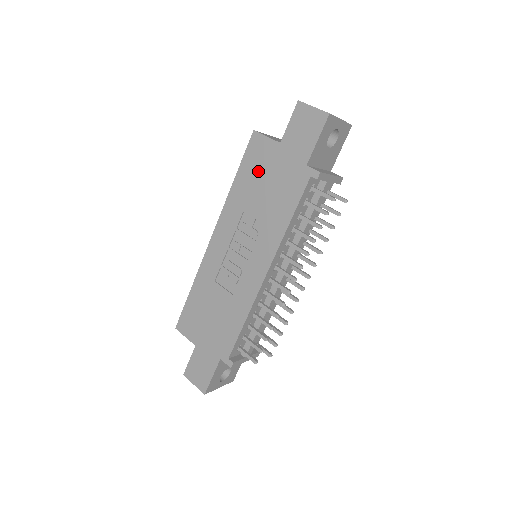
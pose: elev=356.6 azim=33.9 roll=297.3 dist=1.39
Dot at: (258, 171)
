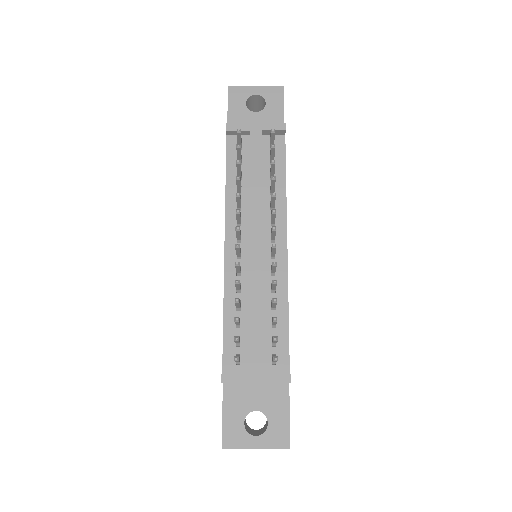
Dot at: occluded
